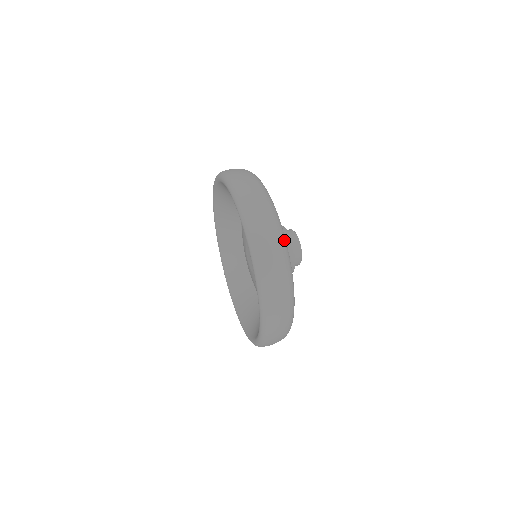
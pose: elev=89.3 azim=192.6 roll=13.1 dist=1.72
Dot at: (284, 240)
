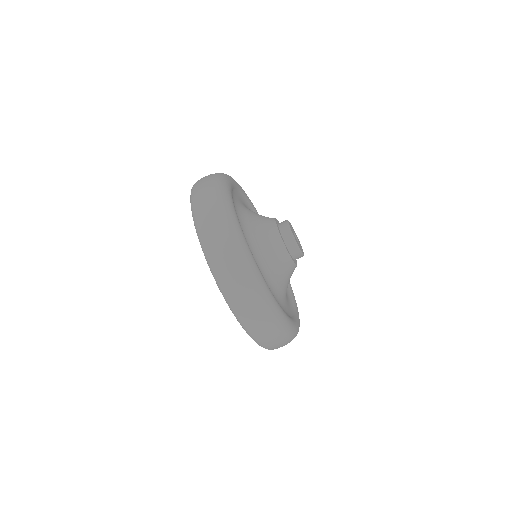
Dot at: (222, 182)
